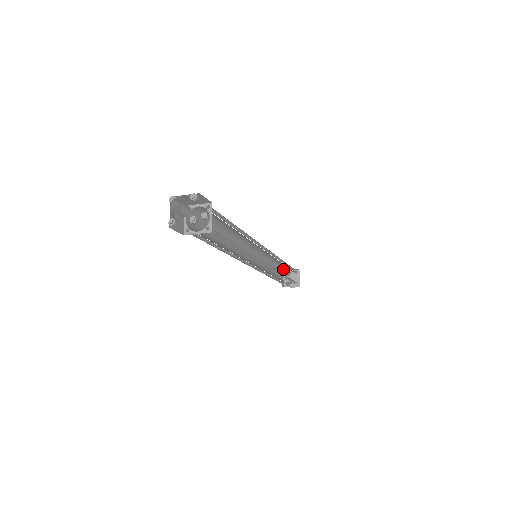
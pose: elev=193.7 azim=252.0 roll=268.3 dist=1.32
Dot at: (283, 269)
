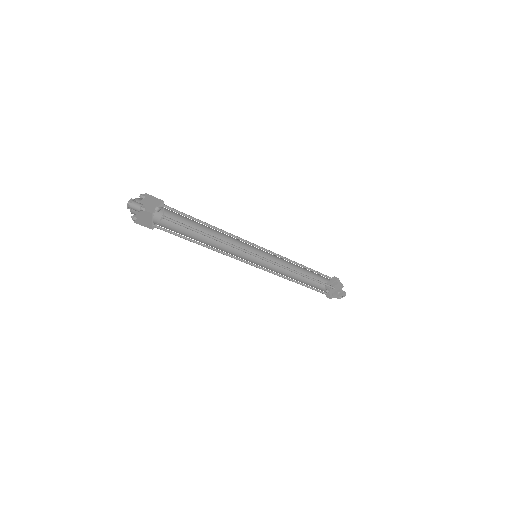
Dot at: (319, 280)
